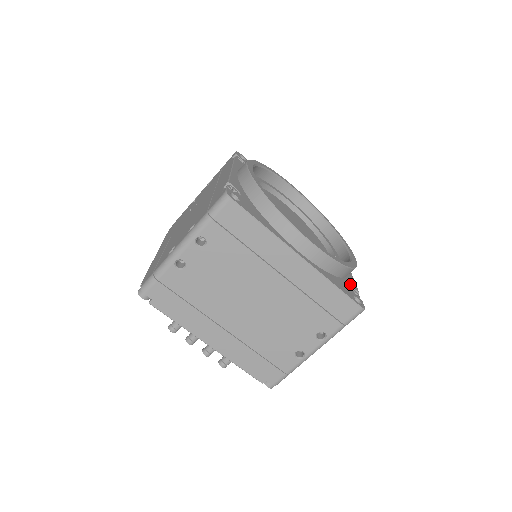
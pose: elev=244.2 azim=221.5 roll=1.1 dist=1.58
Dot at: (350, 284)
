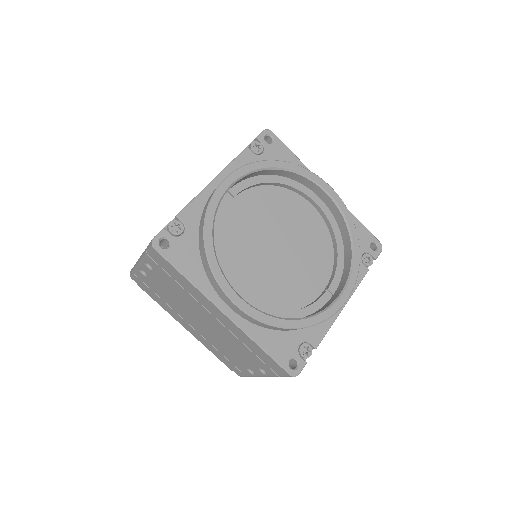
Dot at: (308, 337)
